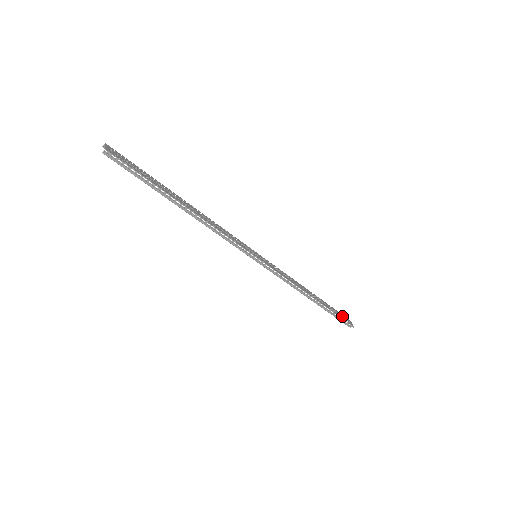
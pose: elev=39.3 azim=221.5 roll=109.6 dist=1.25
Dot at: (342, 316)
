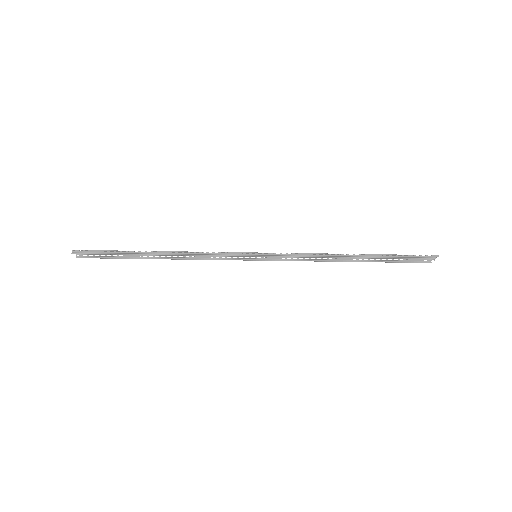
Dot at: (413, 257)
